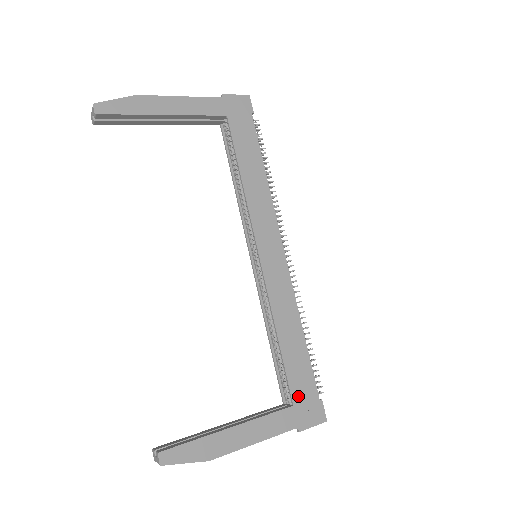
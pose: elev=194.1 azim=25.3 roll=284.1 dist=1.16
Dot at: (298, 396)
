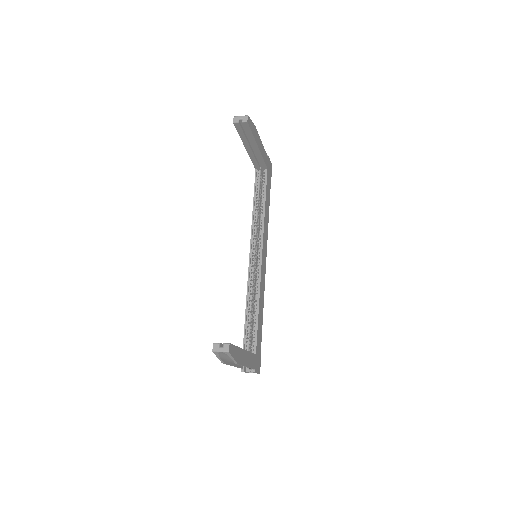
Dot at: (257, 350)
